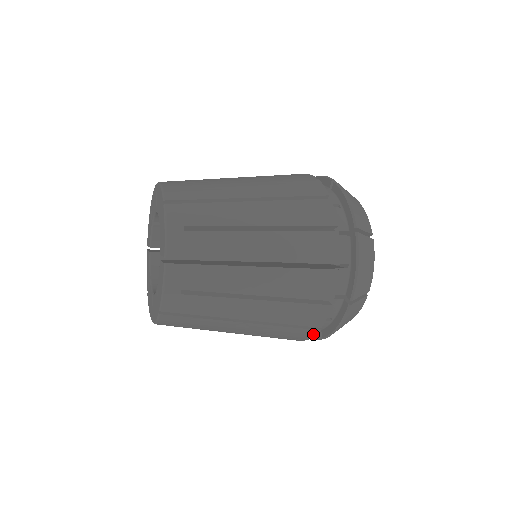
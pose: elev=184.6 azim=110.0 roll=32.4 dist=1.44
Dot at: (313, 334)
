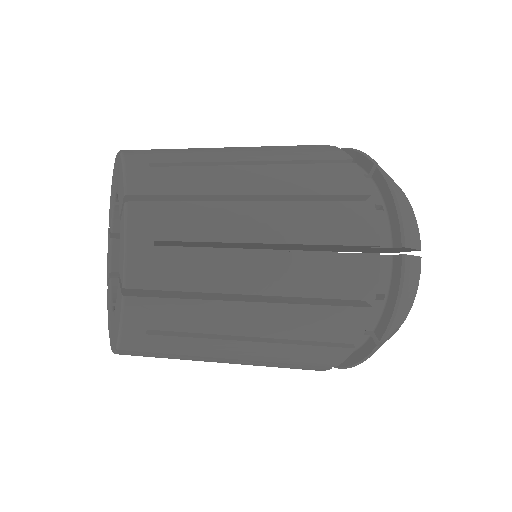
Dot at: (322, 370)
